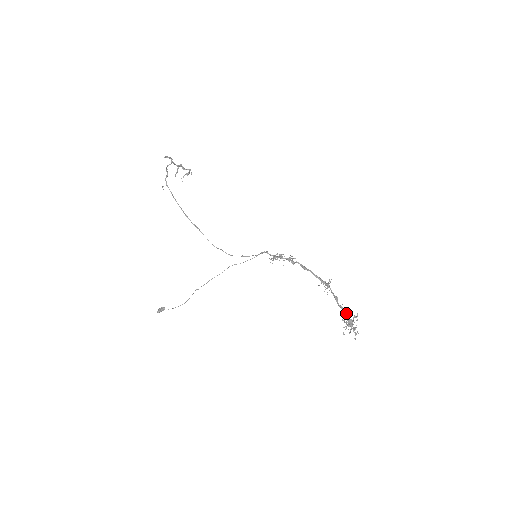
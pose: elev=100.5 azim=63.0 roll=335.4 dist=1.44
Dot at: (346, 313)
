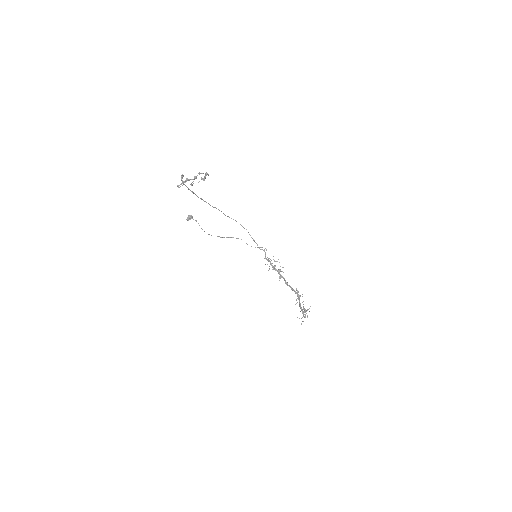
Dot at: occluded
